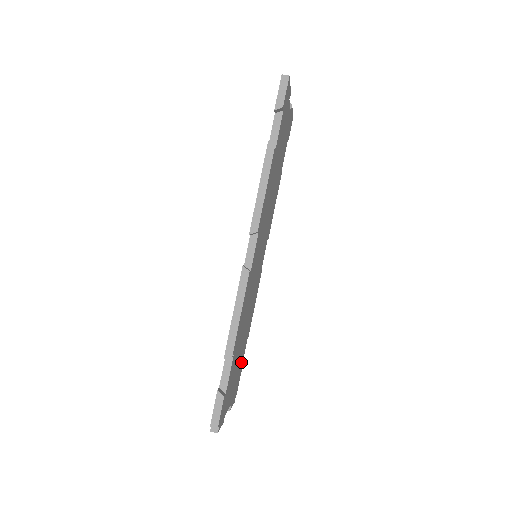
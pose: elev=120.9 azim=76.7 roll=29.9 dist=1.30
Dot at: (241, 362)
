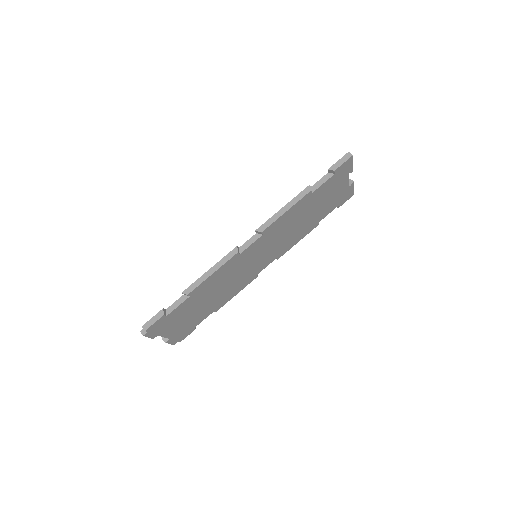
Dot at: (198, 321)
